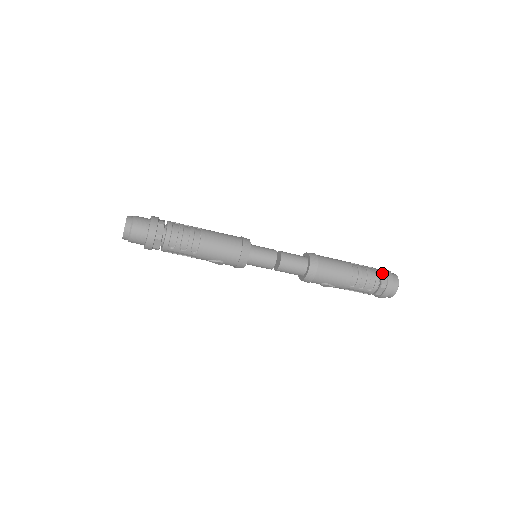
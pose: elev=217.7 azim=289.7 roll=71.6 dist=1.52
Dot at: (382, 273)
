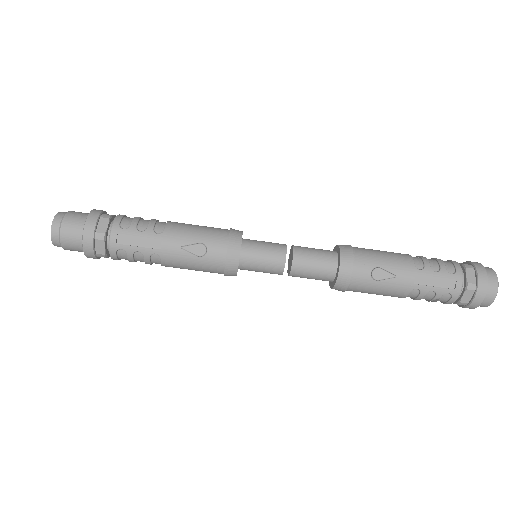
Dot at: occluded
